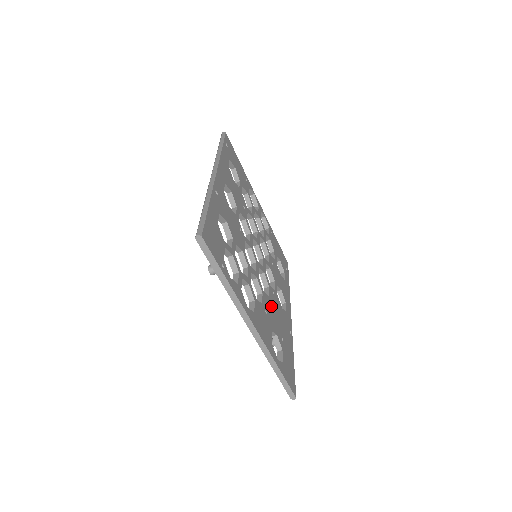
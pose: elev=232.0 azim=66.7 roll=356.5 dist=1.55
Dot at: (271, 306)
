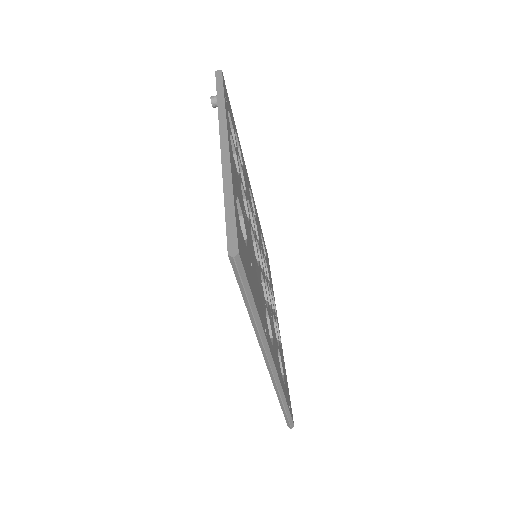
Dot at: (253, 251)
